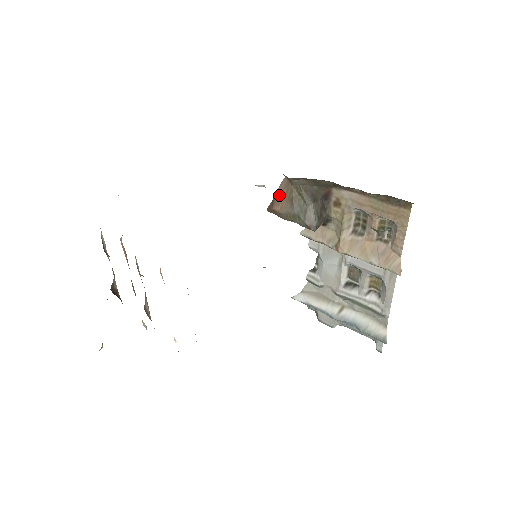
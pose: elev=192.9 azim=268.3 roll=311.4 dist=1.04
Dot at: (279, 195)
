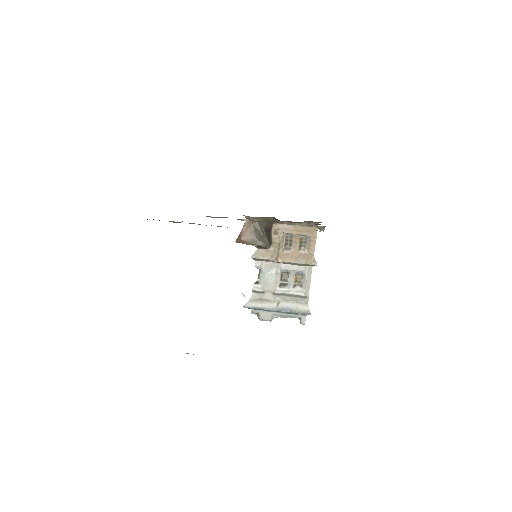
Dot at: (244, 231)
